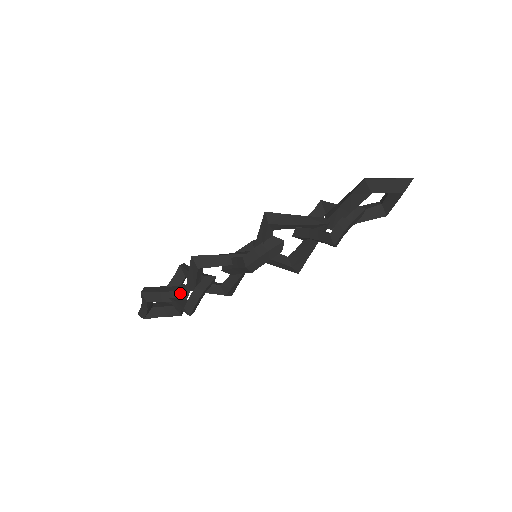
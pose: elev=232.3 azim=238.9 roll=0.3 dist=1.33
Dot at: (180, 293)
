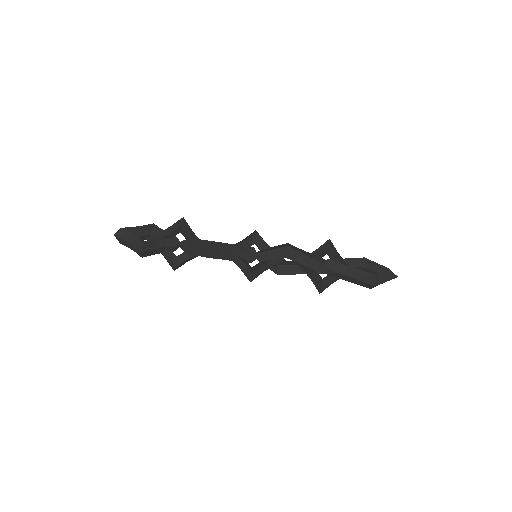
Dot at: (171, 248)
